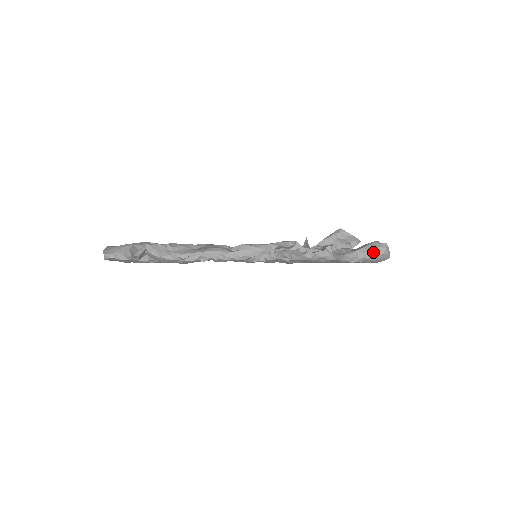
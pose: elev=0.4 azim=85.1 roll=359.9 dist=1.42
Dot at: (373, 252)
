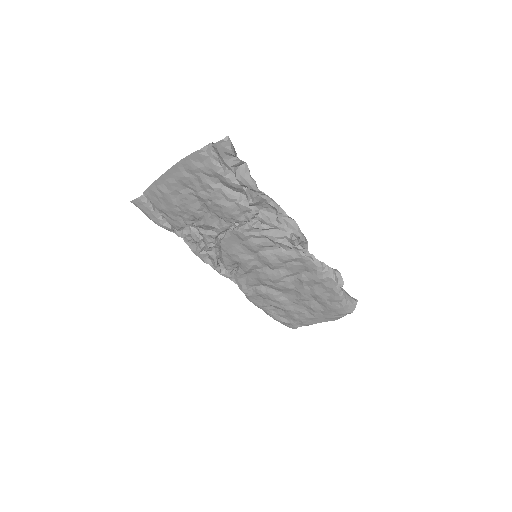
Dot at: (350, 298)
